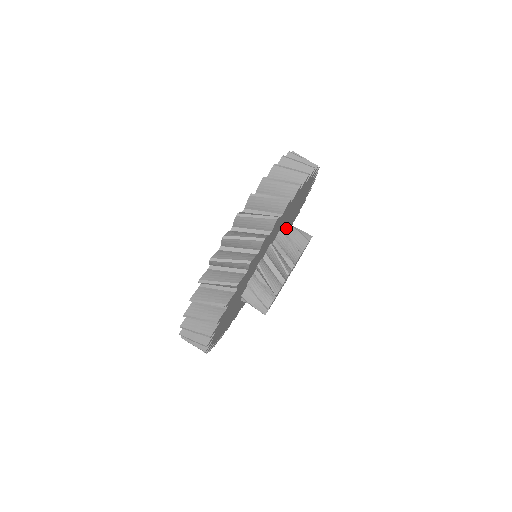
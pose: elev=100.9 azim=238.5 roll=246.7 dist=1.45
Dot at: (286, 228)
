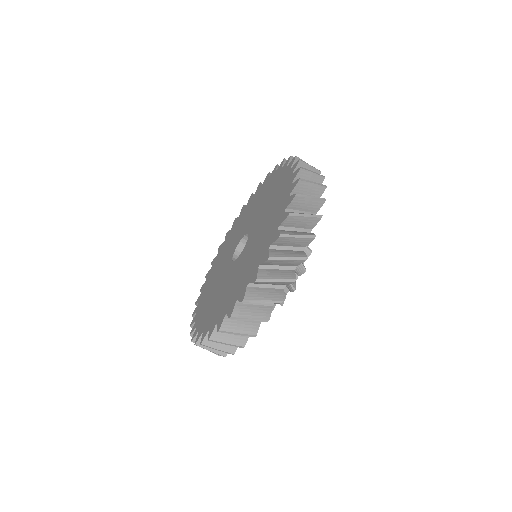
Dot at: occluded
